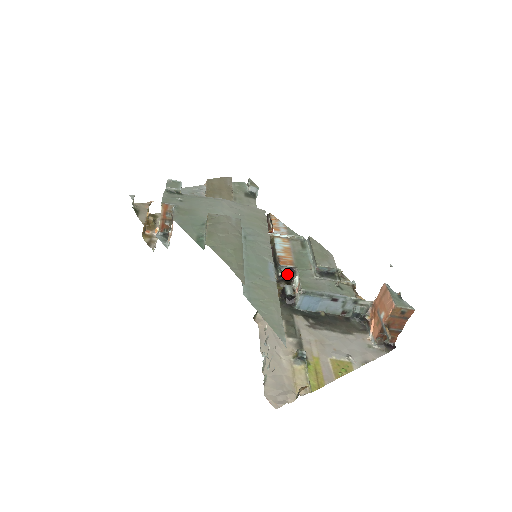
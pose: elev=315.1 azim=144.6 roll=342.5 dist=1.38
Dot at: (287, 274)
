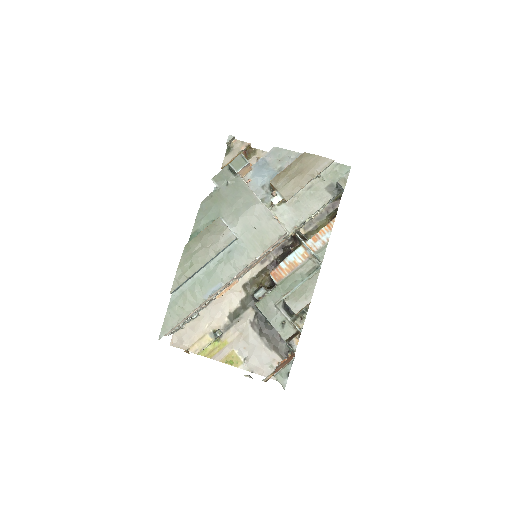
Dot at: occluded
